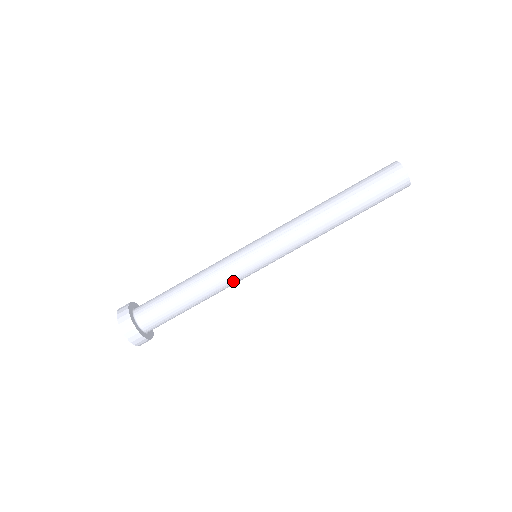
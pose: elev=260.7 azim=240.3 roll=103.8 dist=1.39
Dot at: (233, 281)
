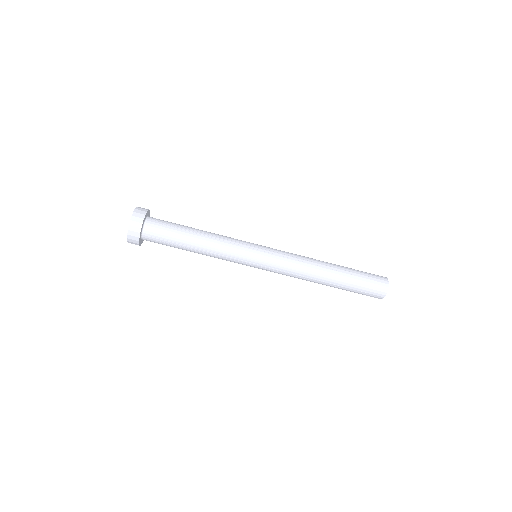
Dot at: occluded
